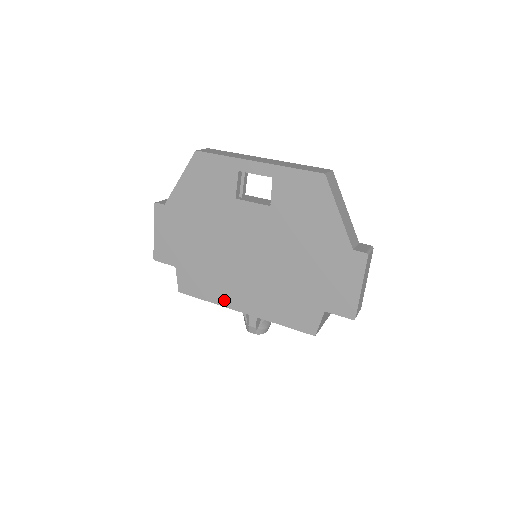
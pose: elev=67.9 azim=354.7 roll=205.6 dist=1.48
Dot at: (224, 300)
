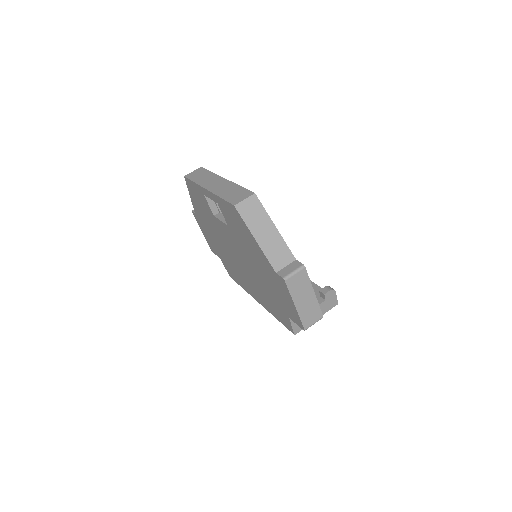
Dot at: (247, 290)
